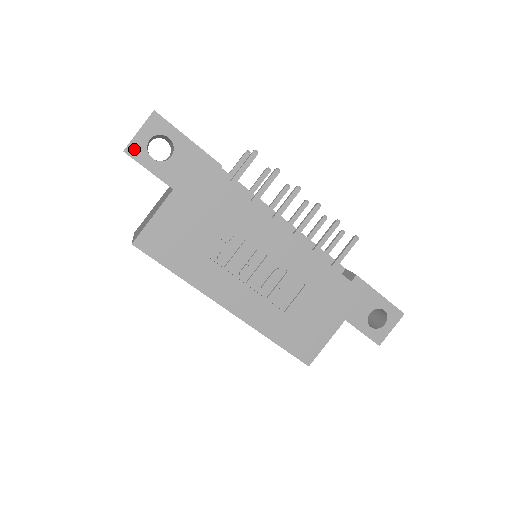
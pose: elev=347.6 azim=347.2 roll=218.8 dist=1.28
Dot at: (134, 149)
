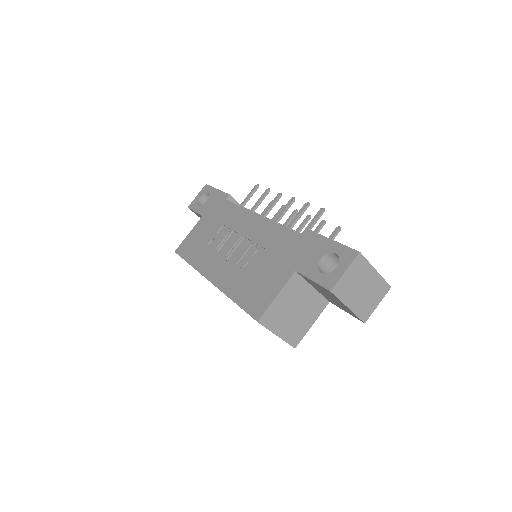
Dot at: (192, 204)
